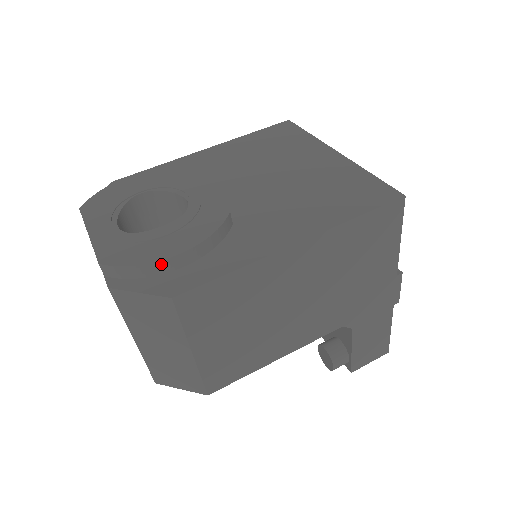
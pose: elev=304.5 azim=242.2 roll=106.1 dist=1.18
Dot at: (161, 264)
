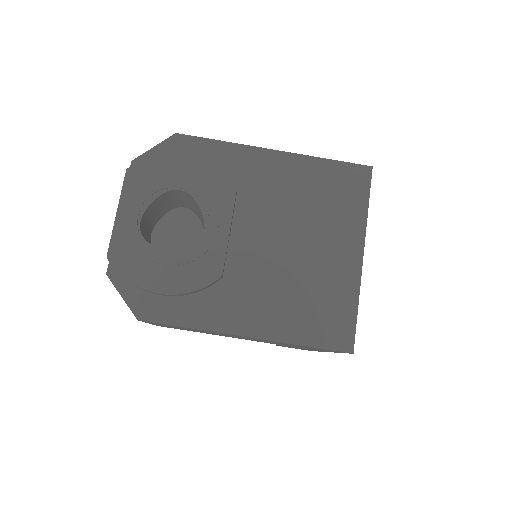
Dot at: (145, 290)
